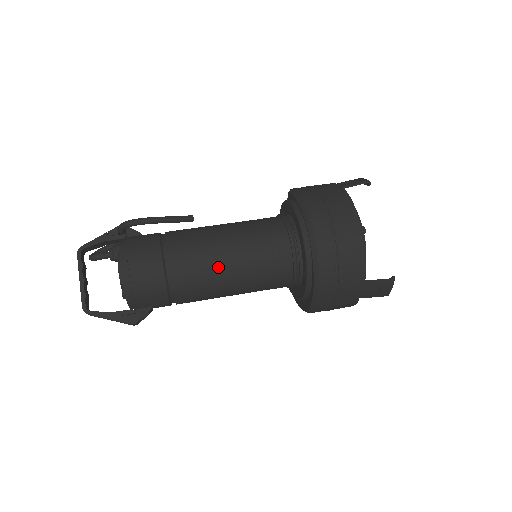
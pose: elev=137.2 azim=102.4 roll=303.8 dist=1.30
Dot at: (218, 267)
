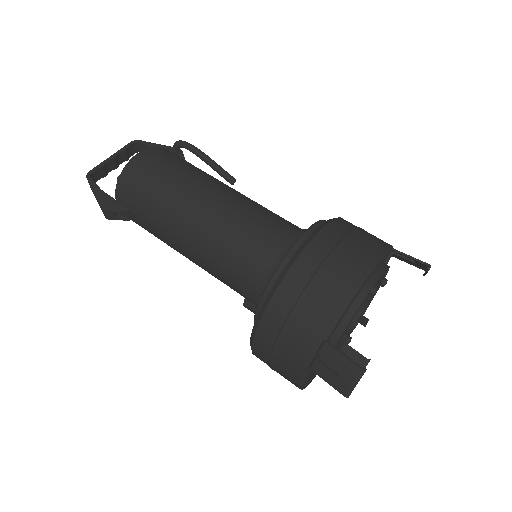
Dot at: (204, 211)
